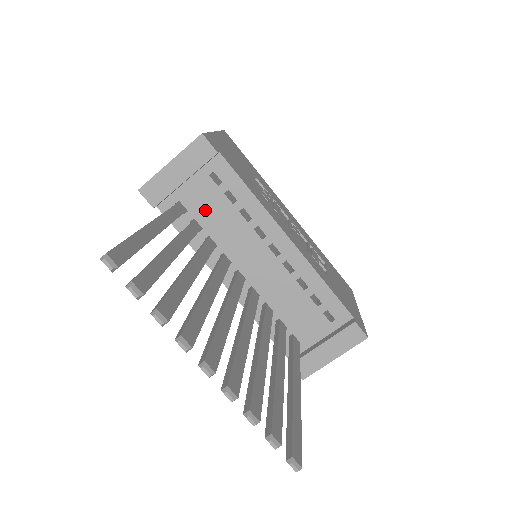
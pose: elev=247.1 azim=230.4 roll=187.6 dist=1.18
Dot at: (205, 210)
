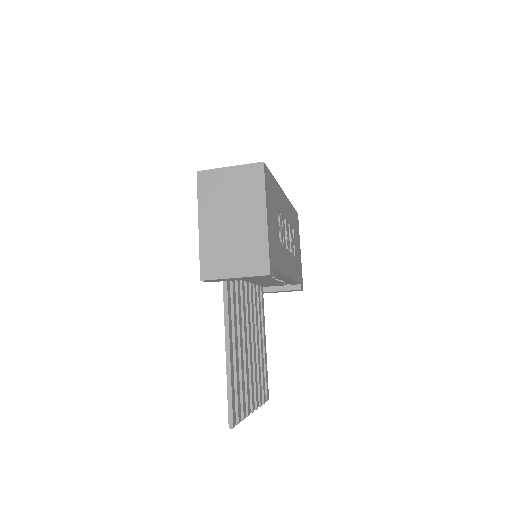
Dot at: occluded
